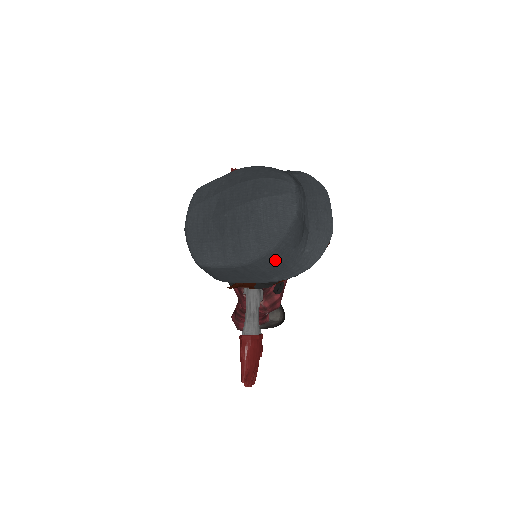
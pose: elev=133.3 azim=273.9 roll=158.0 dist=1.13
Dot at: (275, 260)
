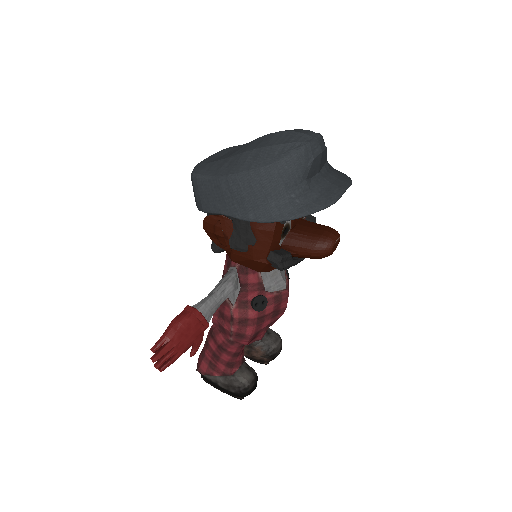
Dot at: (260, 186)
